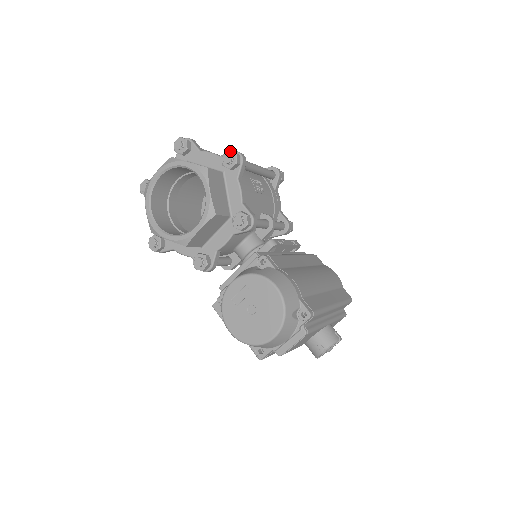
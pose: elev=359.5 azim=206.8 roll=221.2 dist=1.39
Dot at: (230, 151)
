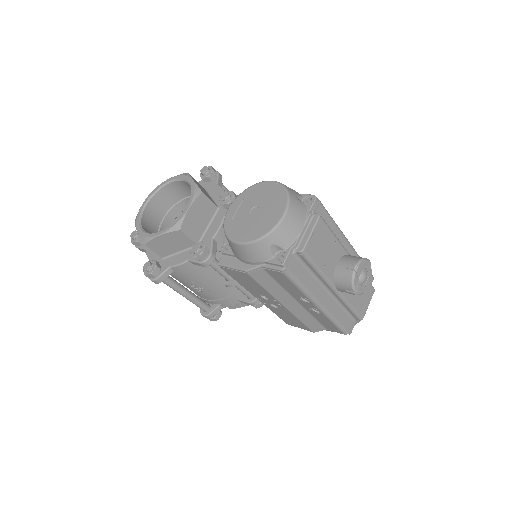
Dot at: occluded
